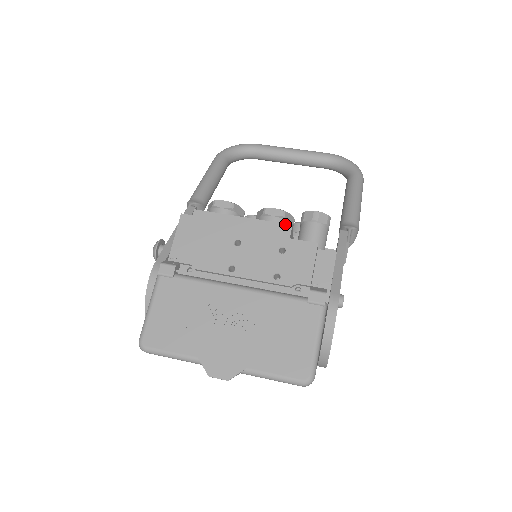
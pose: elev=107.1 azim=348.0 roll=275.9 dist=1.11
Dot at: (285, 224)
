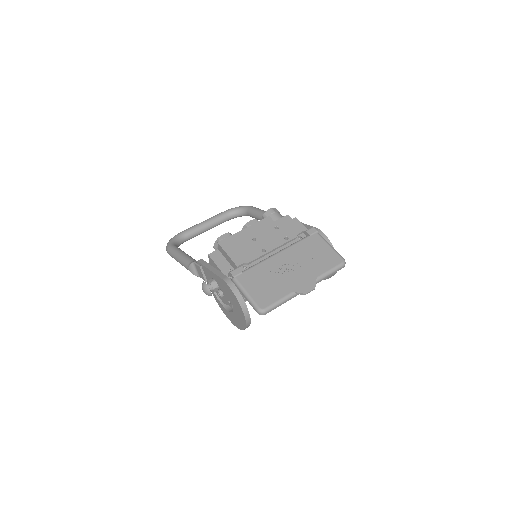
Dot at: (266, 218)
